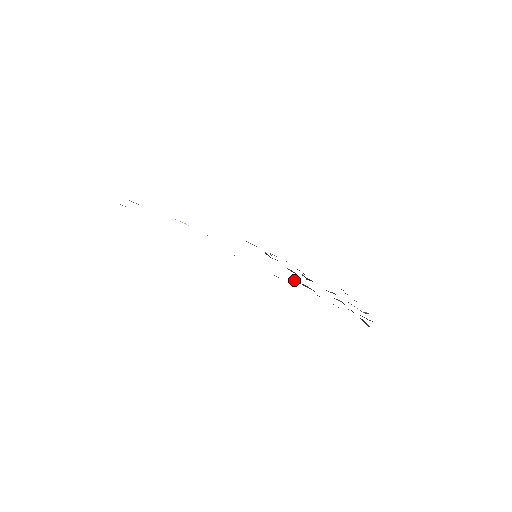
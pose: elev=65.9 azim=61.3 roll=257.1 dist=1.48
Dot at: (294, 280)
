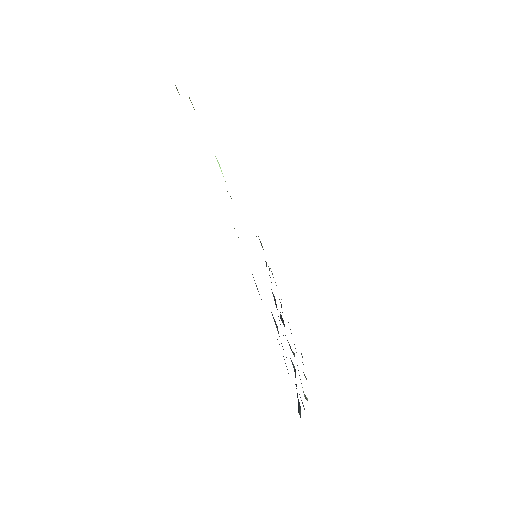
Dot at: occluded
